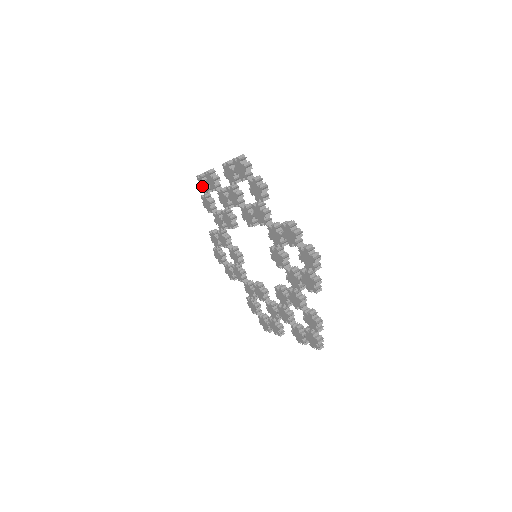
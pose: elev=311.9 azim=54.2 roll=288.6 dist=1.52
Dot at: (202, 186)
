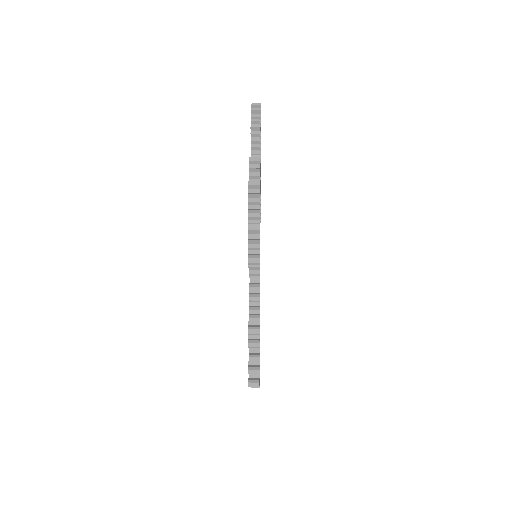
Dot at: occluded
